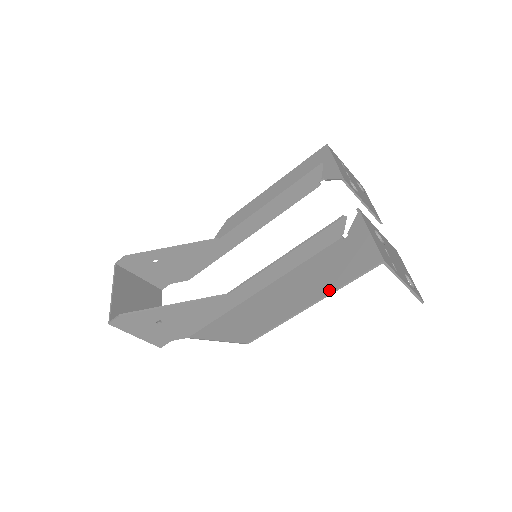
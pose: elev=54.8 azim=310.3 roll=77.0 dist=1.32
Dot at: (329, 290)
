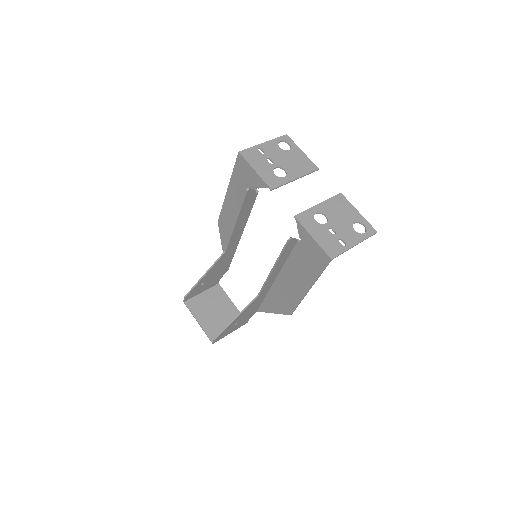
Dot at: (313, 281)
